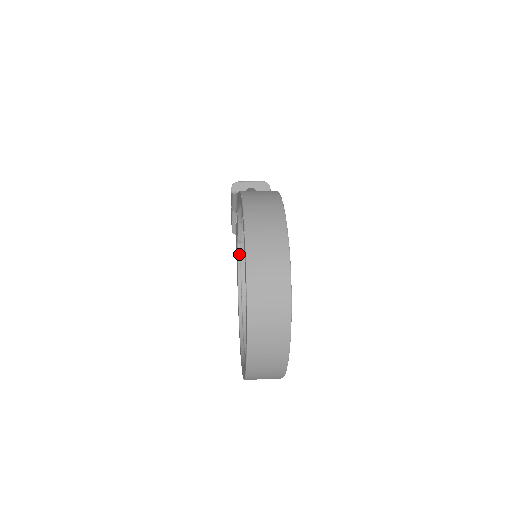
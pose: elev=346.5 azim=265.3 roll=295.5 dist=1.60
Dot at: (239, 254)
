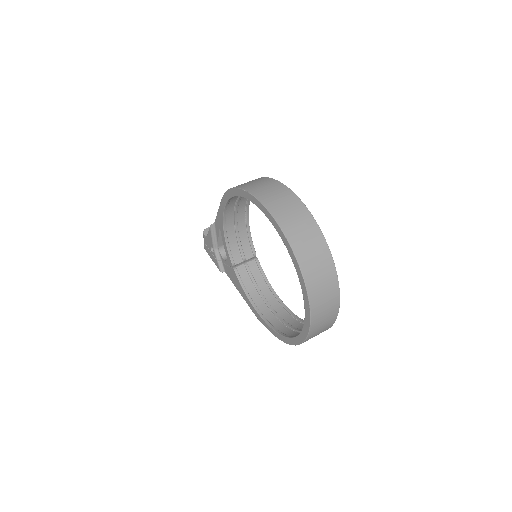
Dot at: (238, 276)
